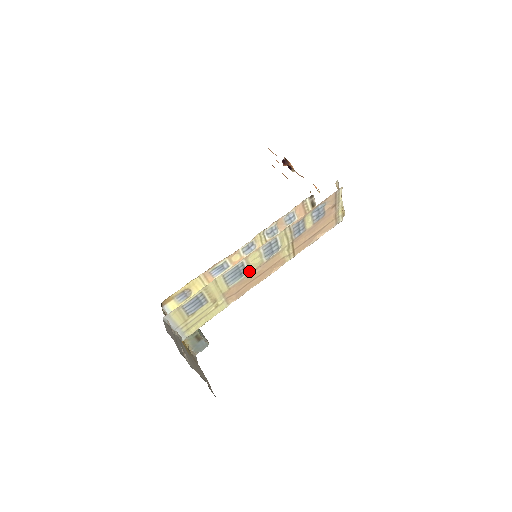
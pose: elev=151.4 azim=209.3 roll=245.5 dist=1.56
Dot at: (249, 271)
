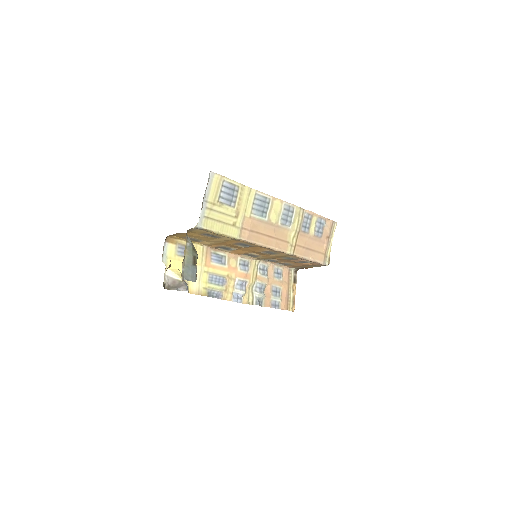
Dot at: (267, 219)
